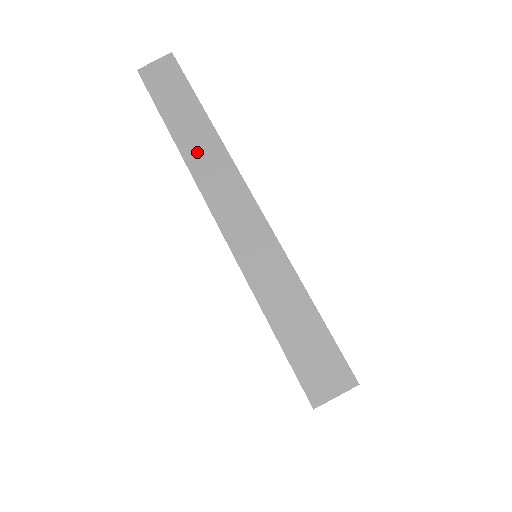
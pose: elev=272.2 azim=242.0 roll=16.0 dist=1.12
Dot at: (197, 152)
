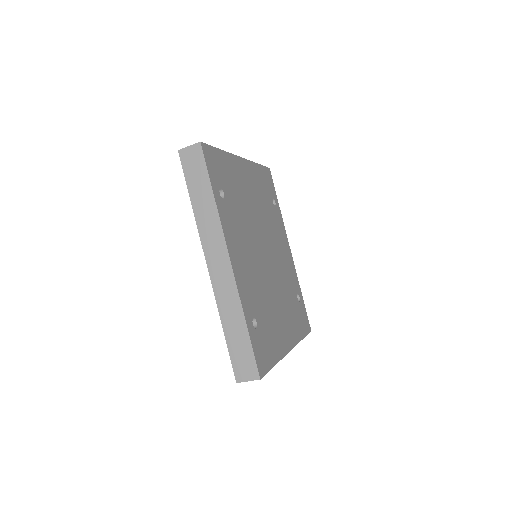
Dot at: (205, 222)
